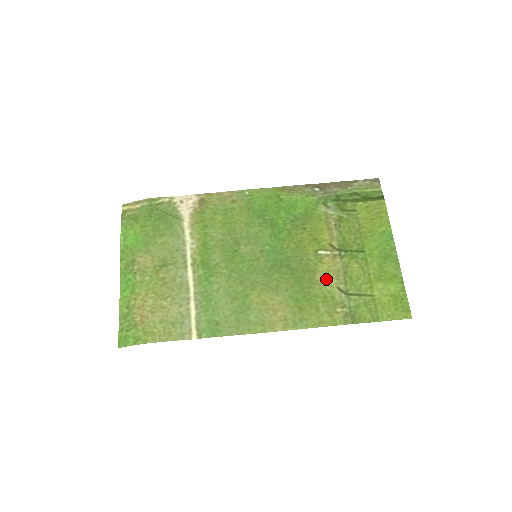
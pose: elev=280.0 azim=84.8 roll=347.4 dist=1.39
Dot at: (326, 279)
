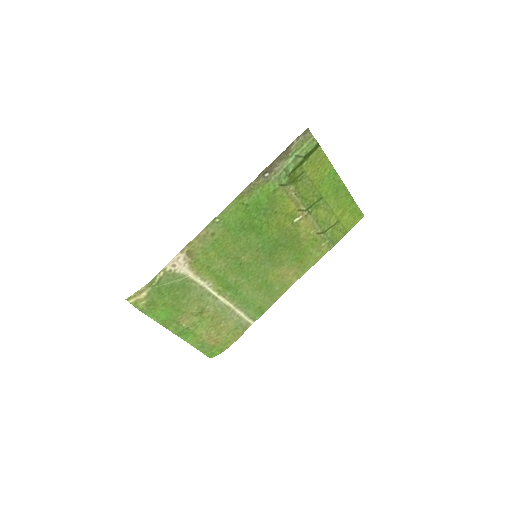
Dot at: (308, 234)
